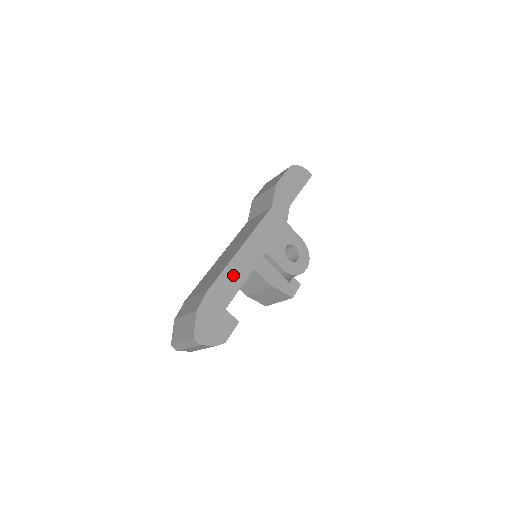
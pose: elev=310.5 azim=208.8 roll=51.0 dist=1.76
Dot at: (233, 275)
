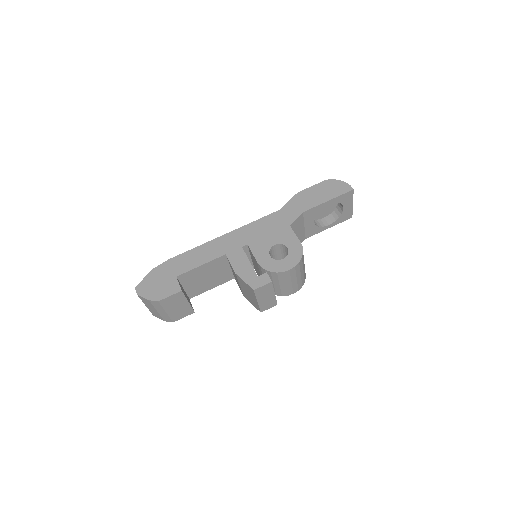
Dot at: (201, 254)
